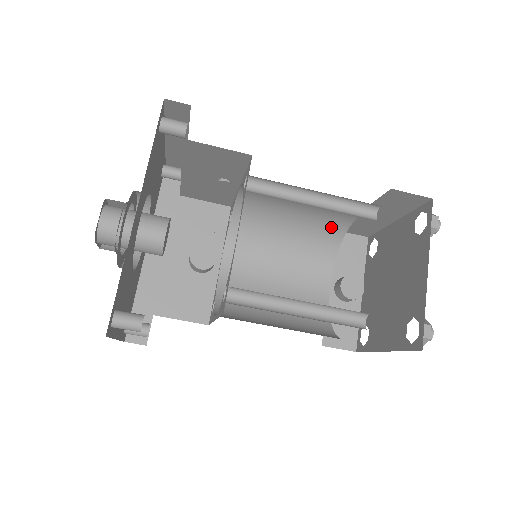
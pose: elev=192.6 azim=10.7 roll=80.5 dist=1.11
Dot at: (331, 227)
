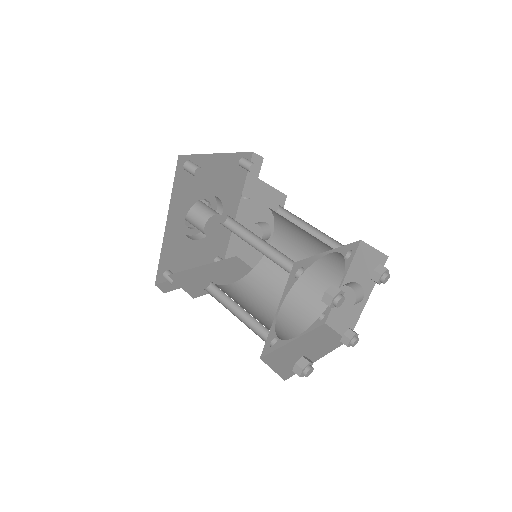
Dot at: (329, 246)
